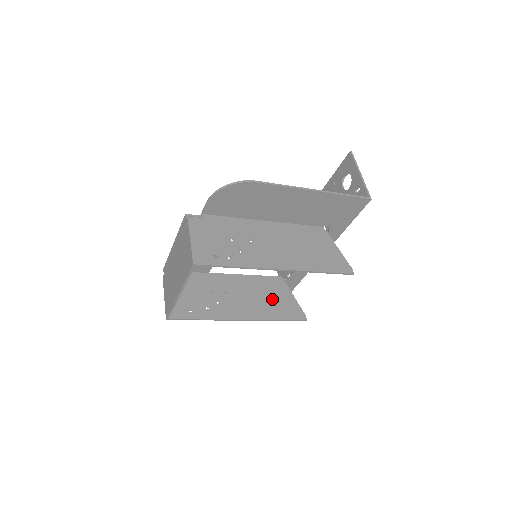
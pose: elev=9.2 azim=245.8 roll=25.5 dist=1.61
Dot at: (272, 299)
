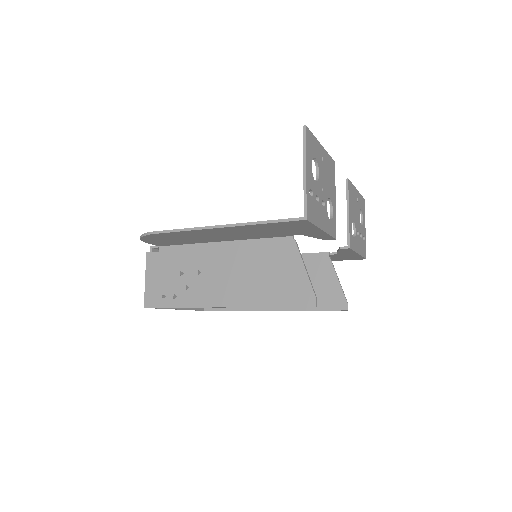
Dot at: occluded
